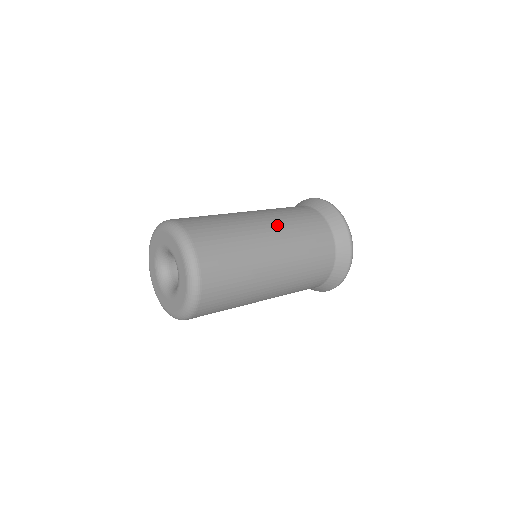
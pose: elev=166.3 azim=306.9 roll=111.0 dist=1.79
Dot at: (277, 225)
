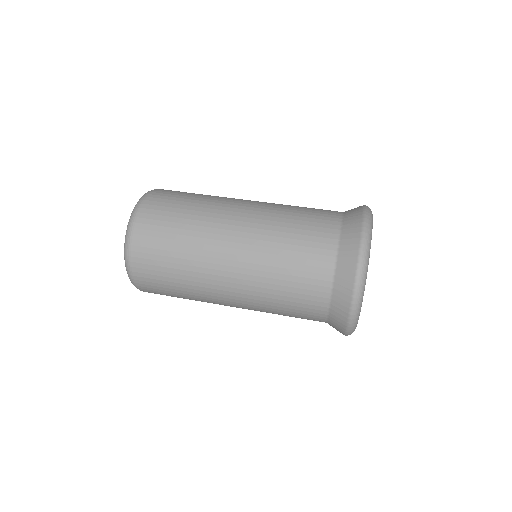
Dot at: (255, 221)
